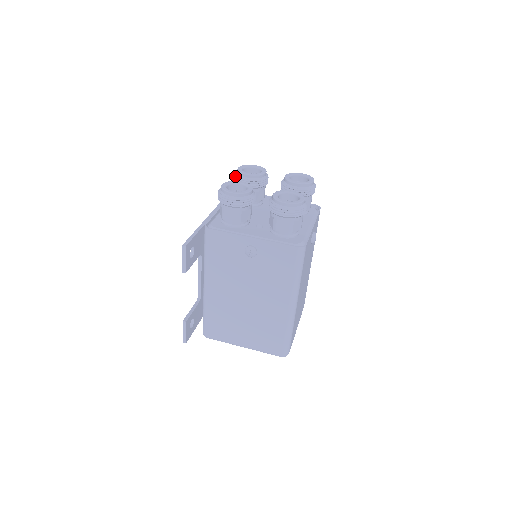
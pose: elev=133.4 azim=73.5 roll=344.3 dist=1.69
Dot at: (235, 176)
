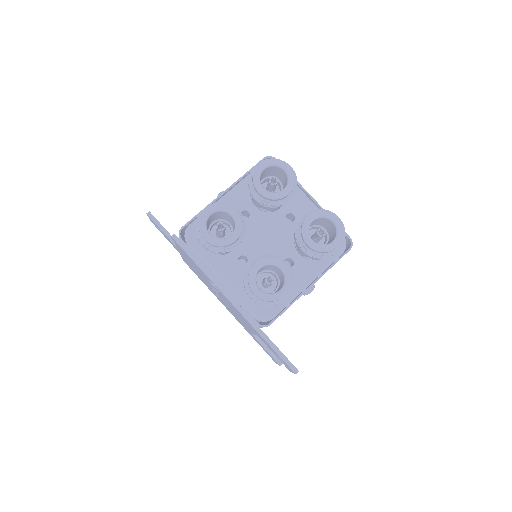
Dot at: (210, 249)
